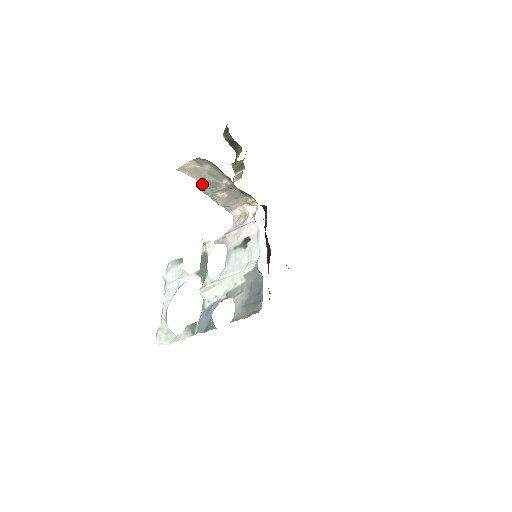
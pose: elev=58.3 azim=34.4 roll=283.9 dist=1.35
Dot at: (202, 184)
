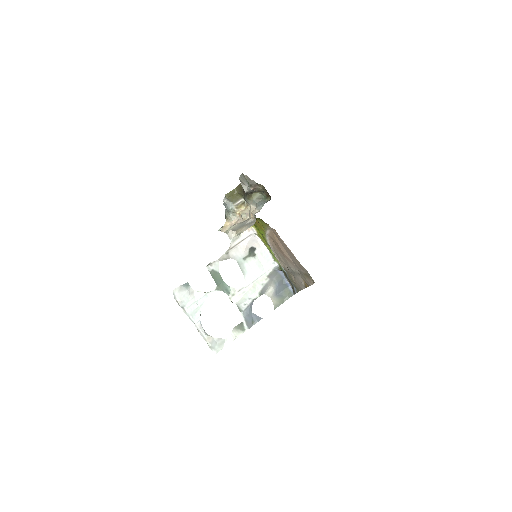
Dot at: (233, 230)
